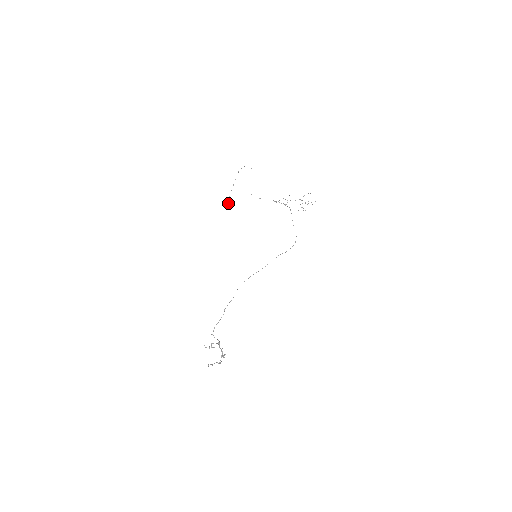
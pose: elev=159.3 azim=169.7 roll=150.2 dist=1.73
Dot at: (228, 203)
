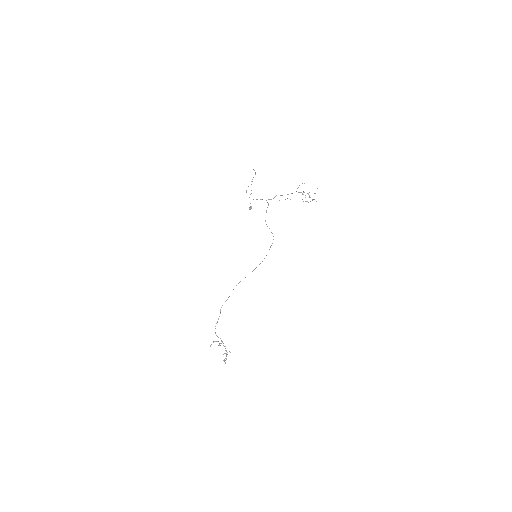
Dot at: (249, 208)
